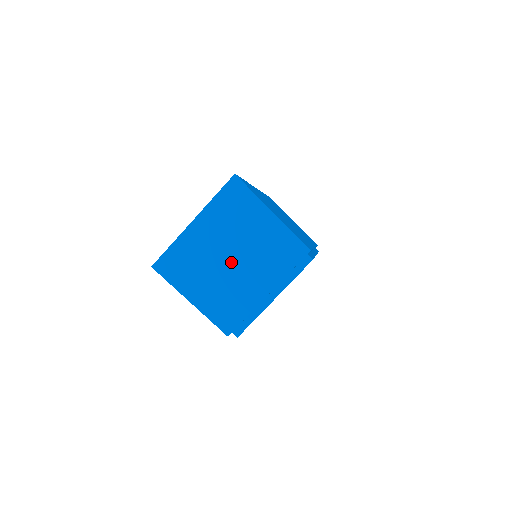
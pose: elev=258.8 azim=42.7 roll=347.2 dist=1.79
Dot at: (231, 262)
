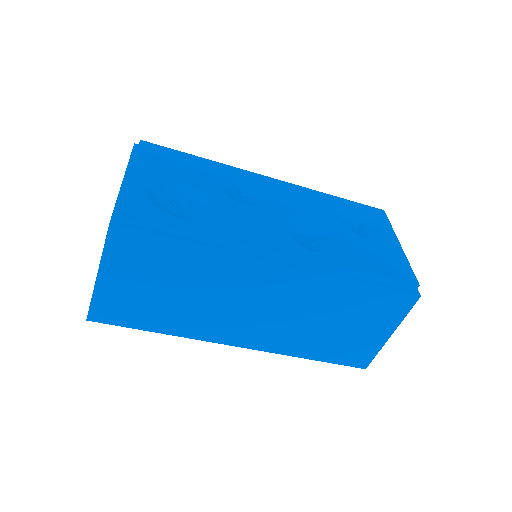
Dot at: occluded
